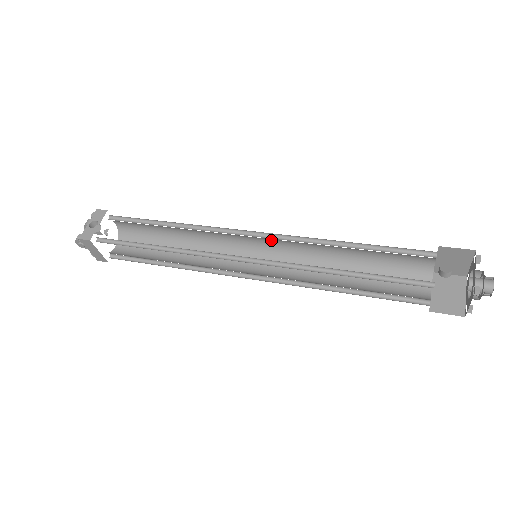
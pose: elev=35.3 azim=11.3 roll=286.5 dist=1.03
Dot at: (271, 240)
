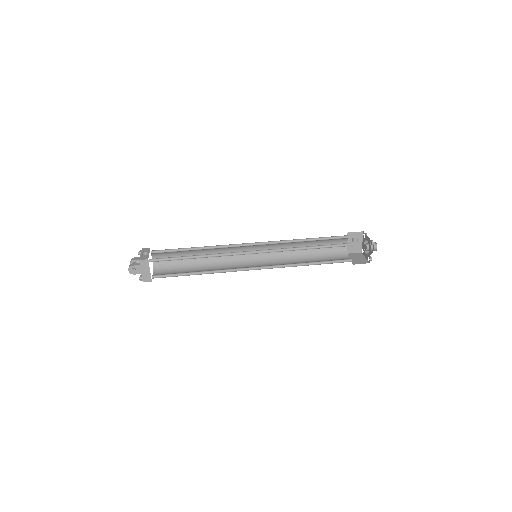
Dot at: (261, 248)
